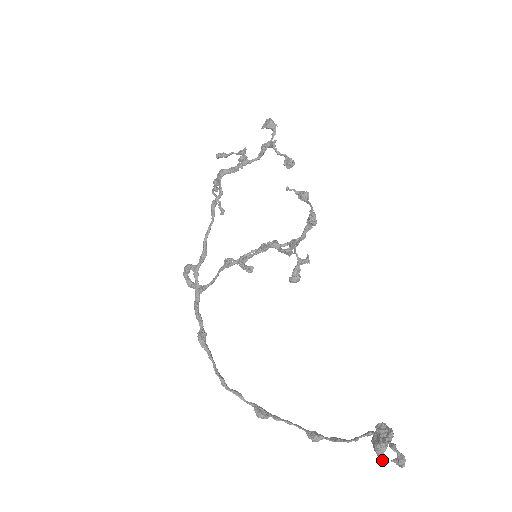
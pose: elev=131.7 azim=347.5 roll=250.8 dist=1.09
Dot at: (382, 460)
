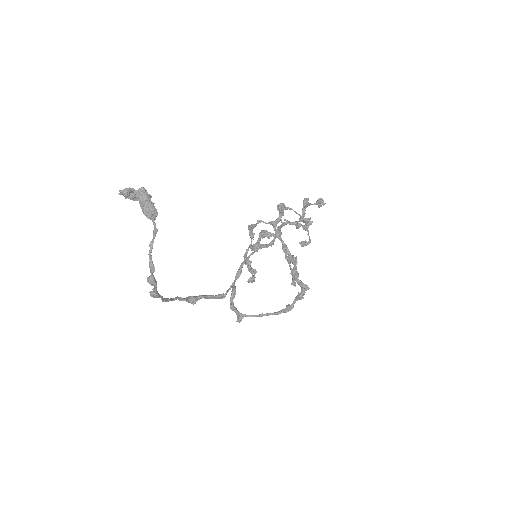
Dot at: (119, 191)
